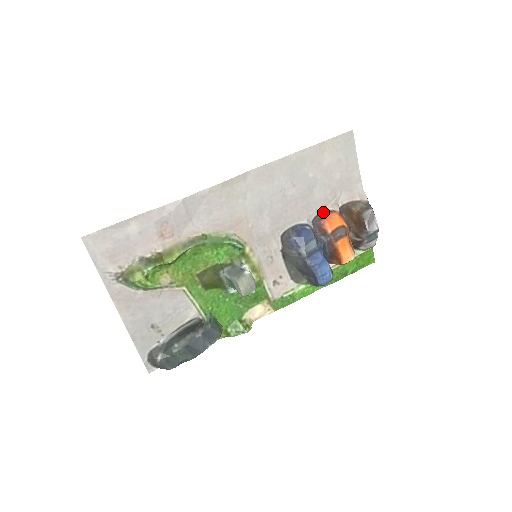
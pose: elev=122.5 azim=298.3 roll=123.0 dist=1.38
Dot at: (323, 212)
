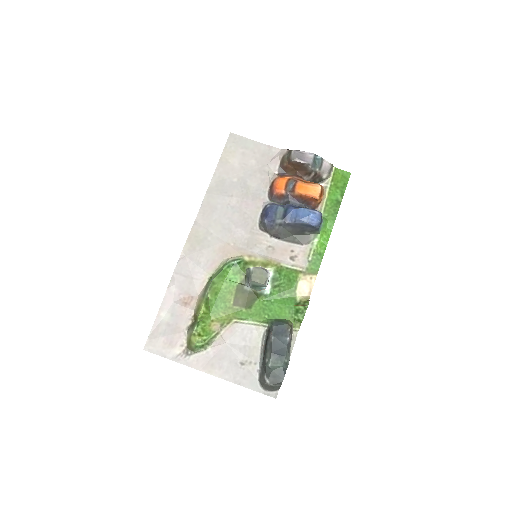
Dot at: (270, 188)
